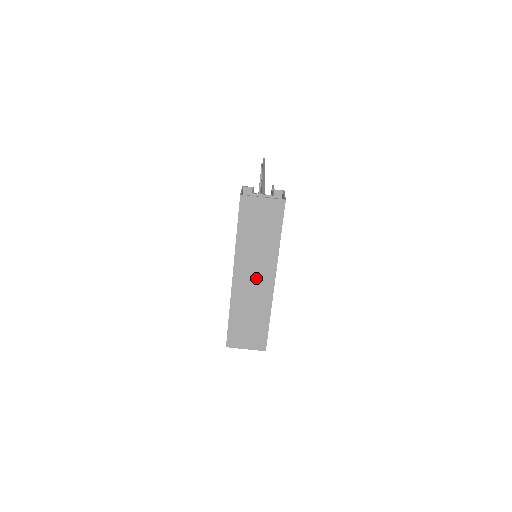
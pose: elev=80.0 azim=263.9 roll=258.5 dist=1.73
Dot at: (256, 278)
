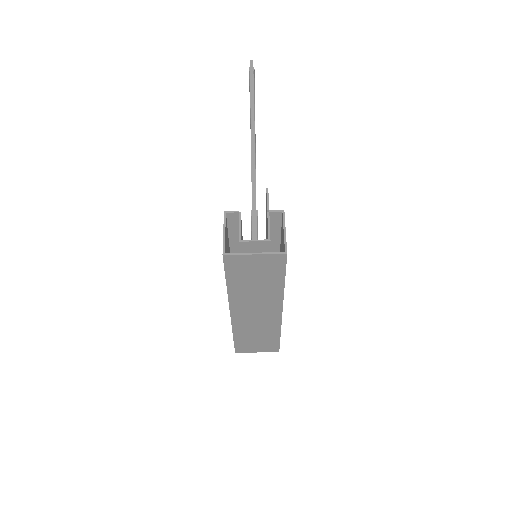
Dot at: (259, 312)
